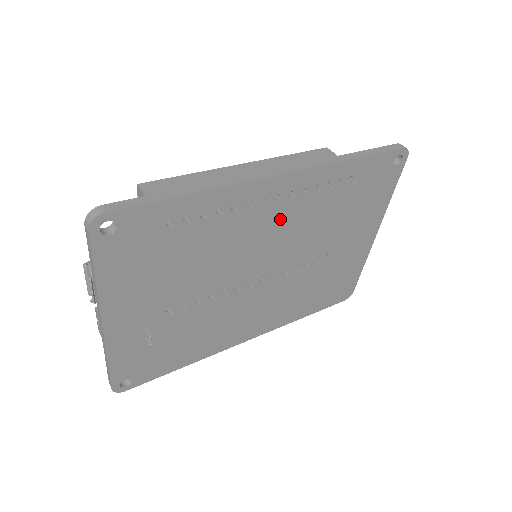
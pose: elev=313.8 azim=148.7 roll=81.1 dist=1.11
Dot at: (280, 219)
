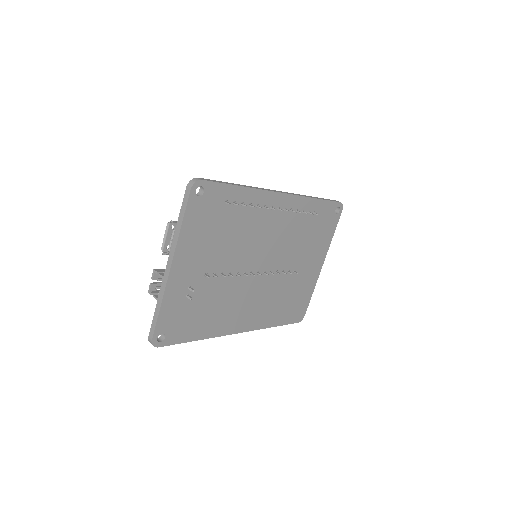
Dot at: (277, 227)
